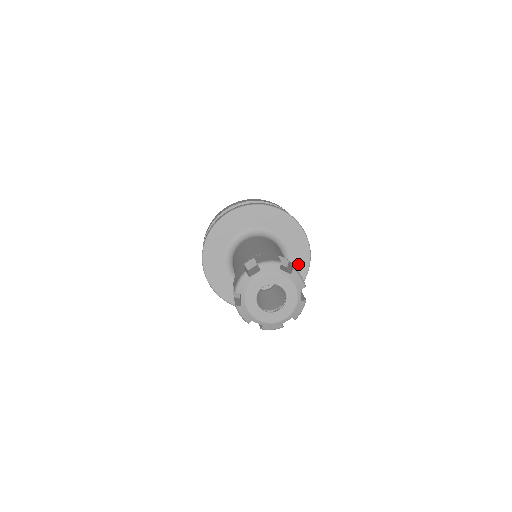
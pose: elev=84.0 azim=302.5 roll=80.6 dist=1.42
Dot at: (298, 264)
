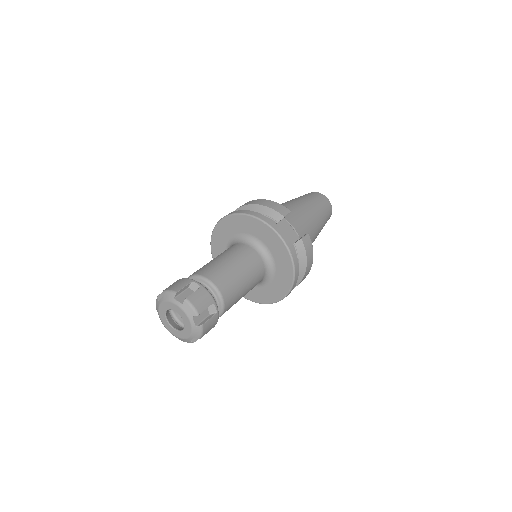
Dot at: (284, 269)
